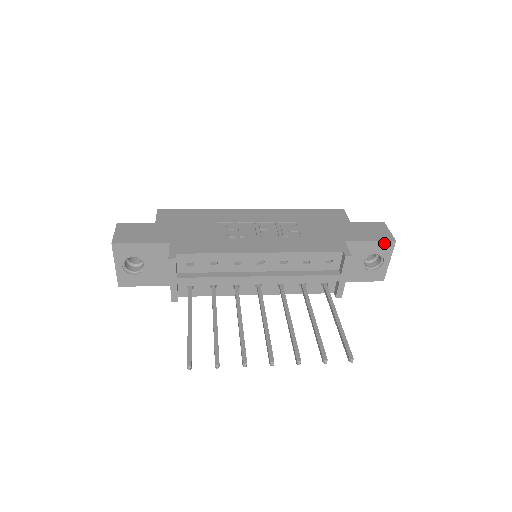
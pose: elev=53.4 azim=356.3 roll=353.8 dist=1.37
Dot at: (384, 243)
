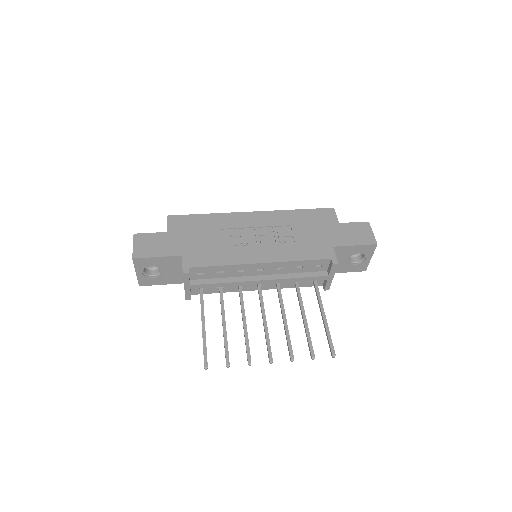
Dot at: (367, 246)
